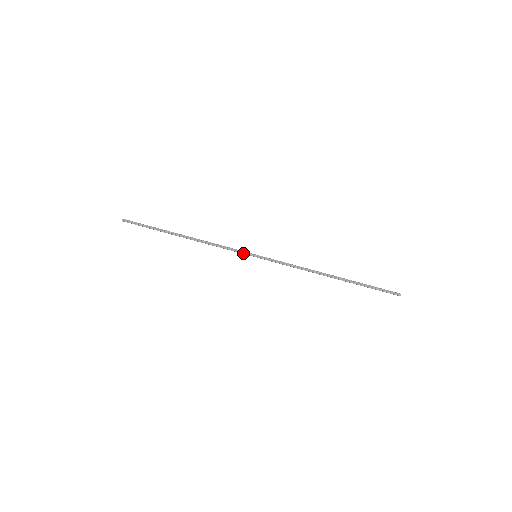
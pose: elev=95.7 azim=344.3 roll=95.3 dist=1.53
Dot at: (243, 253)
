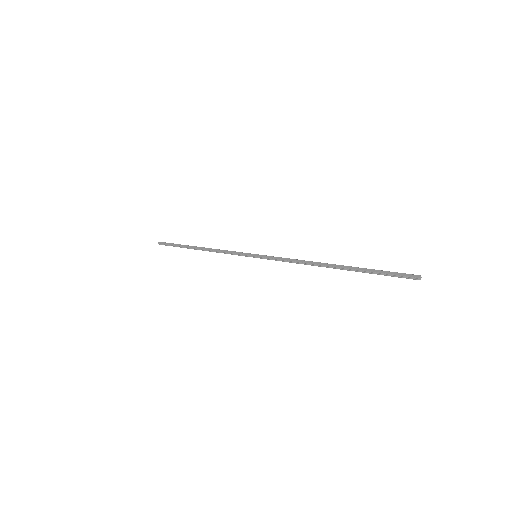
Dot at: (245, 256)
